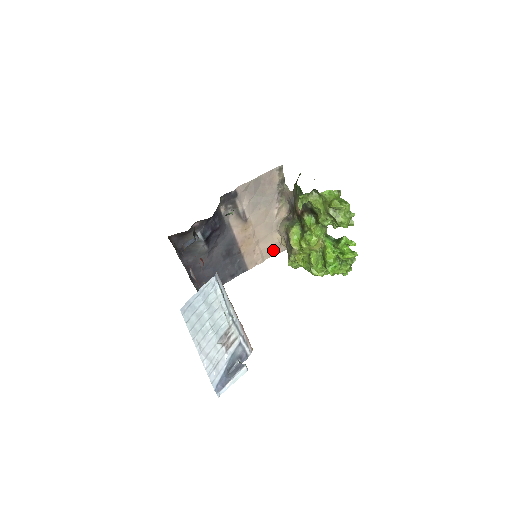
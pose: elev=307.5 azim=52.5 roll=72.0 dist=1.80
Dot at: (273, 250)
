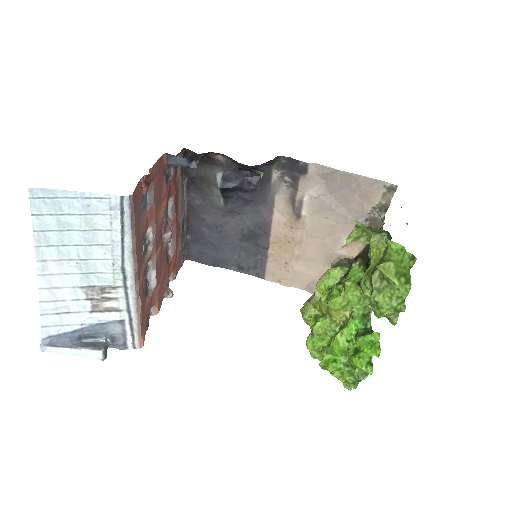
Dot at: (311, 284)
